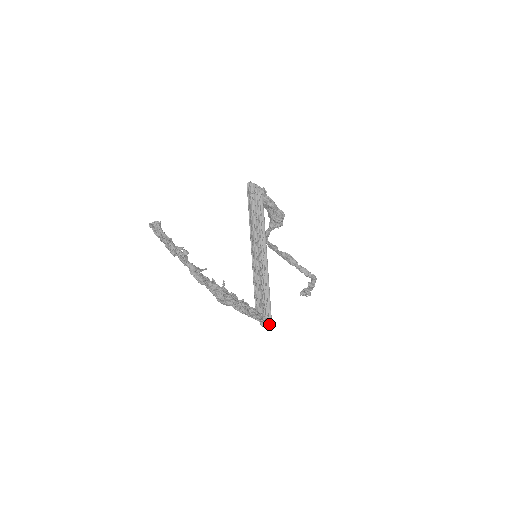
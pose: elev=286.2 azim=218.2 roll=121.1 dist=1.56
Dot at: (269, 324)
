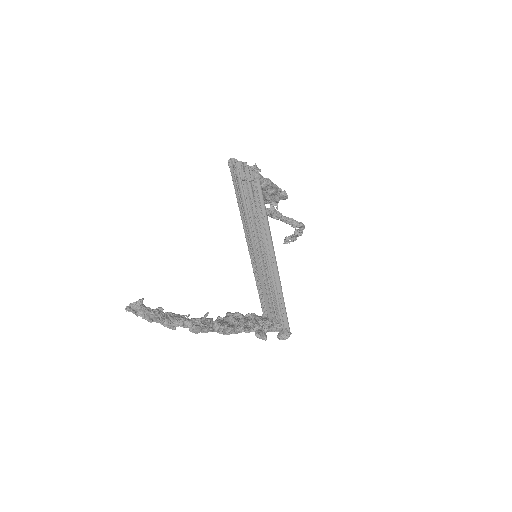
Dot at: (289, 336)
